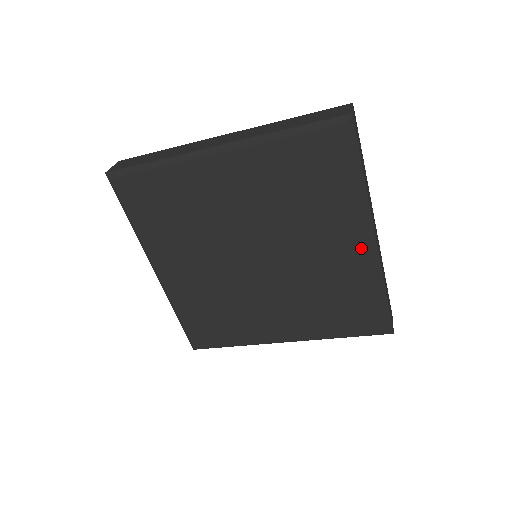
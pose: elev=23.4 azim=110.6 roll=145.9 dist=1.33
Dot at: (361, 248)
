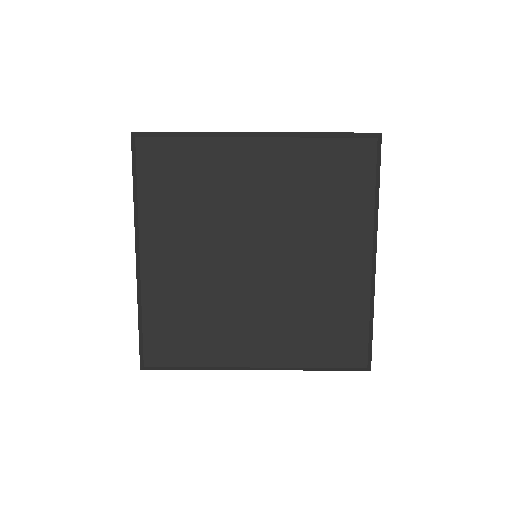
Dot at: (363, 262)
